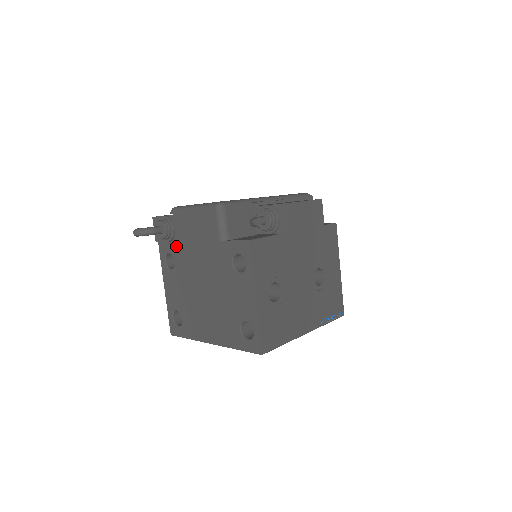
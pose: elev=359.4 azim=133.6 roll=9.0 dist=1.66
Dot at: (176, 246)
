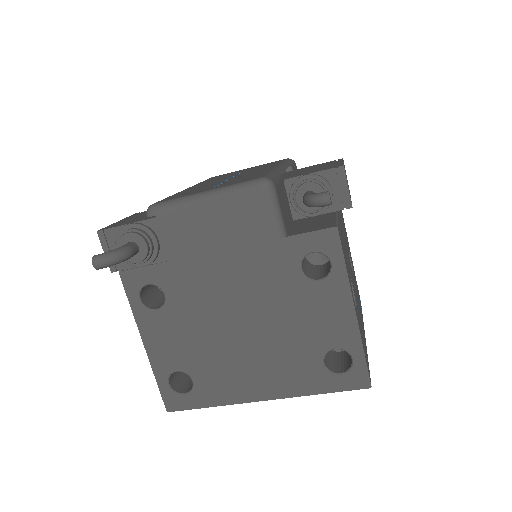
Dot at: (166, 269)
